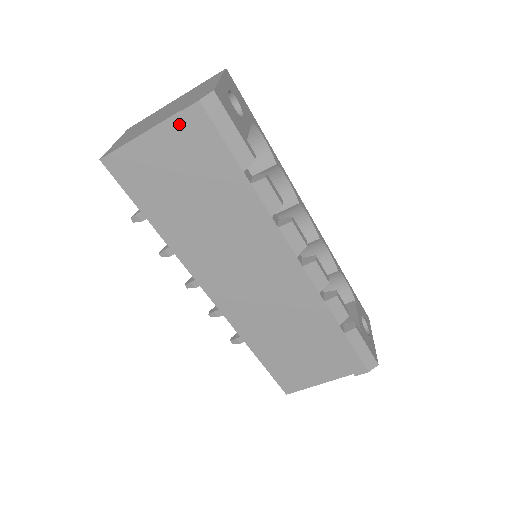
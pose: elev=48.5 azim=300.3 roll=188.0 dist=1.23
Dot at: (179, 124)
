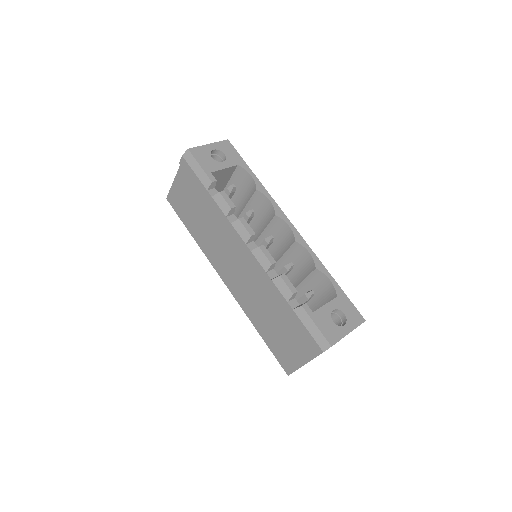
Dot at: (182, 171)
